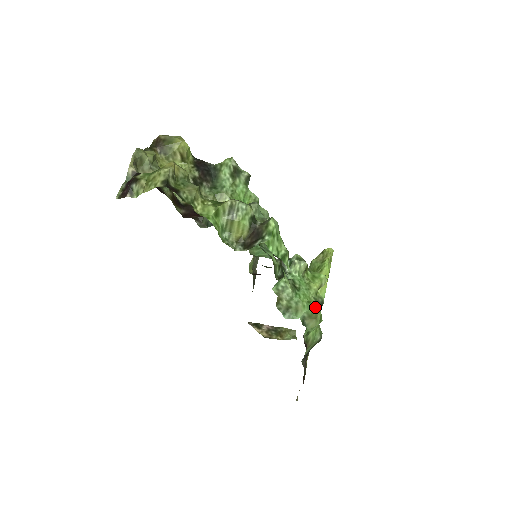
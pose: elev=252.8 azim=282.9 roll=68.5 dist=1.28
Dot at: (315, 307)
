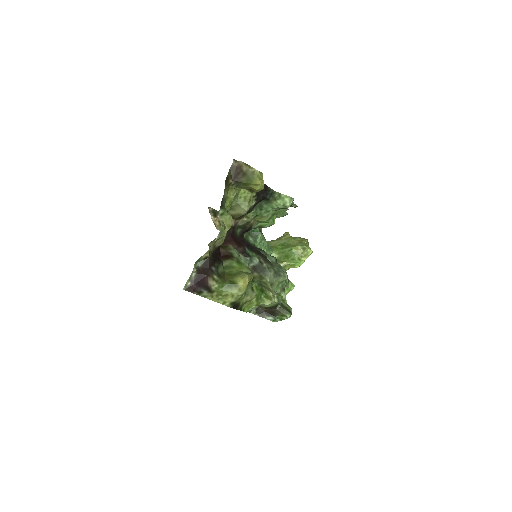
Dot at: occluded
